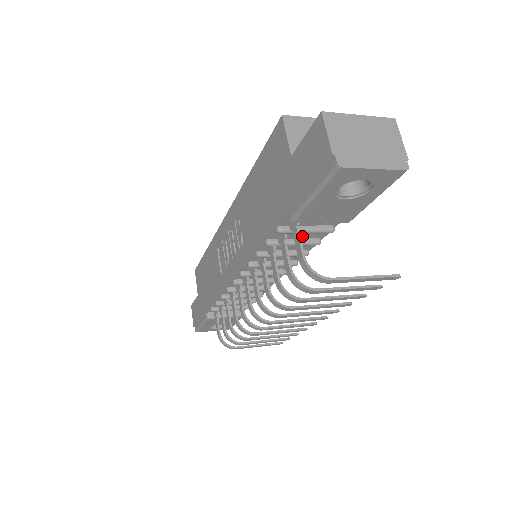
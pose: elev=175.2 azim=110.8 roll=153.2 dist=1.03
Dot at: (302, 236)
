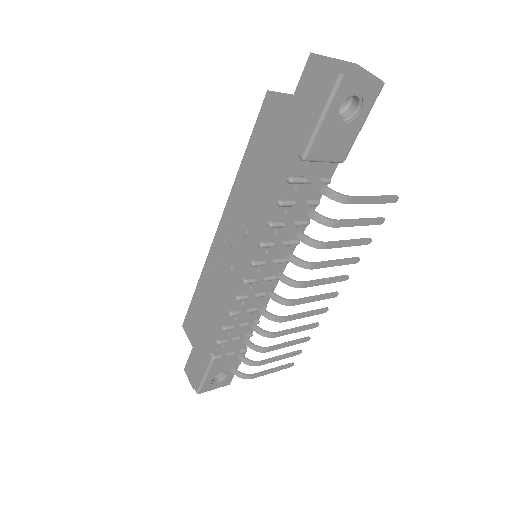
Dot at: (305, 195)
